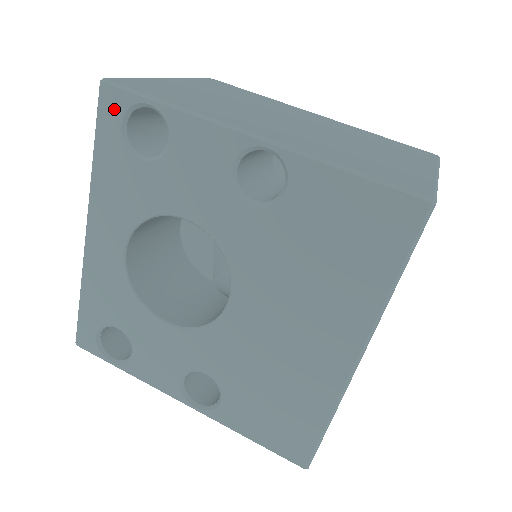
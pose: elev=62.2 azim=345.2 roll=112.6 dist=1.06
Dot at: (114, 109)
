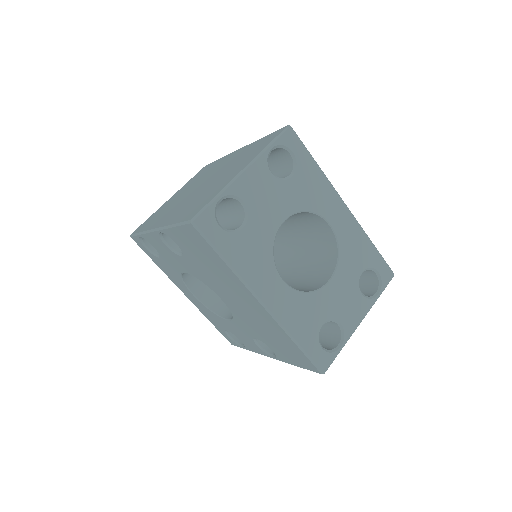
Dot at: (140, 244)
